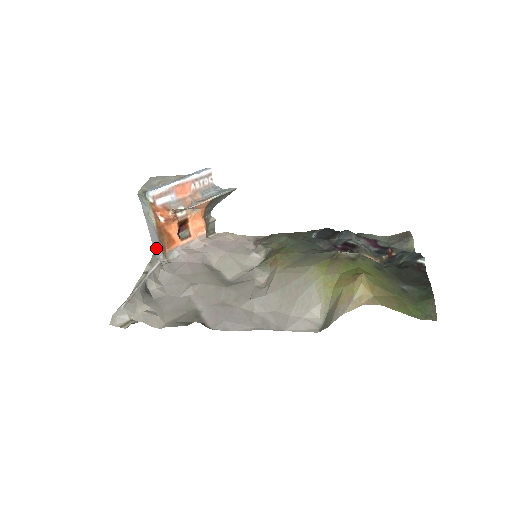
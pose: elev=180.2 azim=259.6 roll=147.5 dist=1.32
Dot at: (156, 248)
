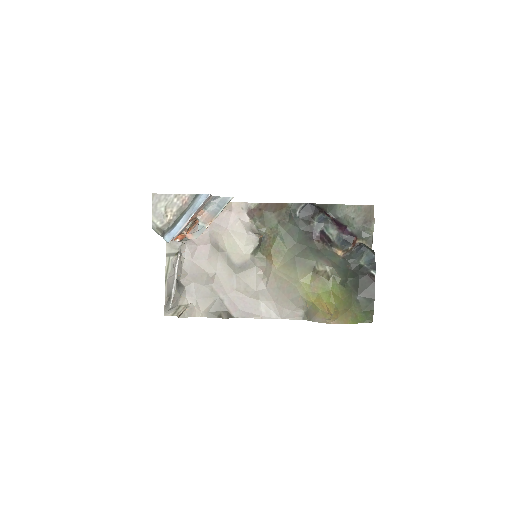
Dot at: occluded
